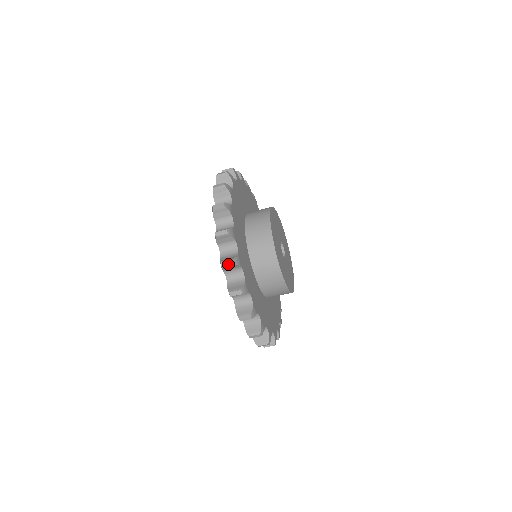
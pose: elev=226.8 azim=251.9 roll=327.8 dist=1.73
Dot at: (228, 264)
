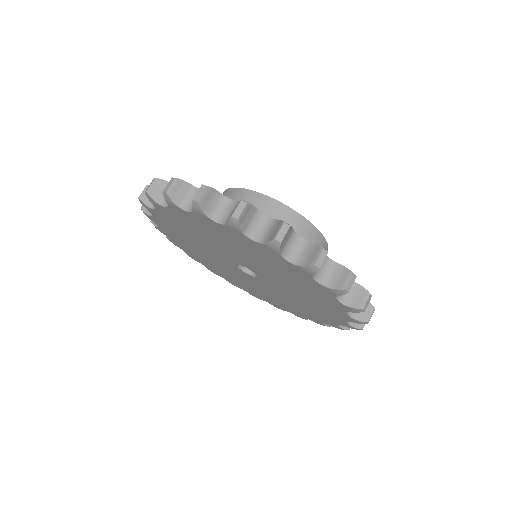
Dot at: occluded
